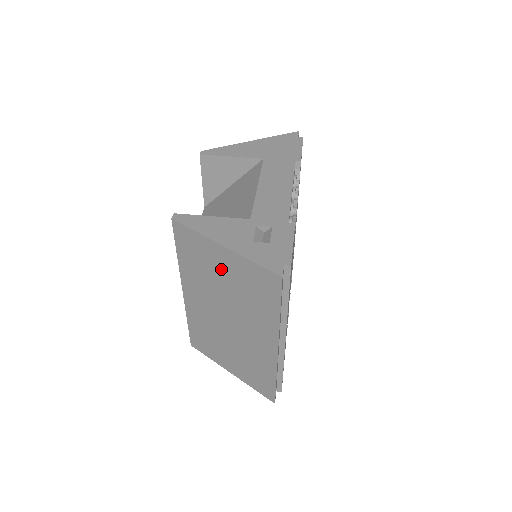
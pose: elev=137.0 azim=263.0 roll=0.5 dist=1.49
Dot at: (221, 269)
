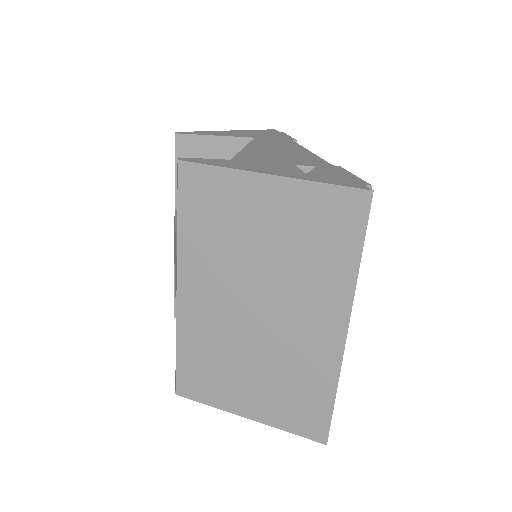
Dot at: (259, 219)
